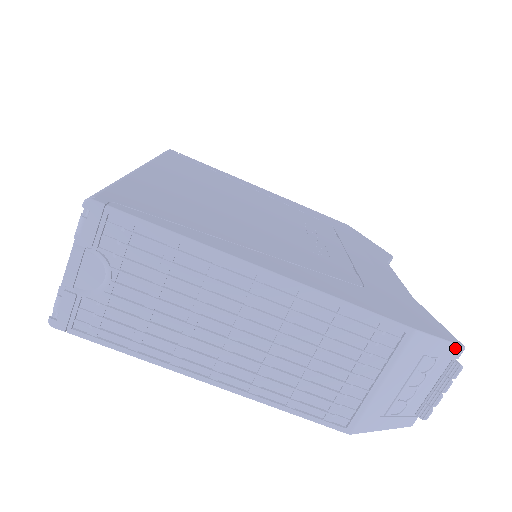
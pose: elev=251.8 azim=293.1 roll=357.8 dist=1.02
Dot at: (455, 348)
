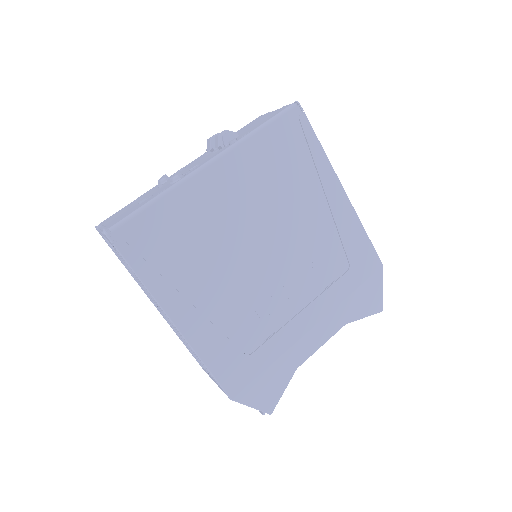
Dot at: (263, 411)
